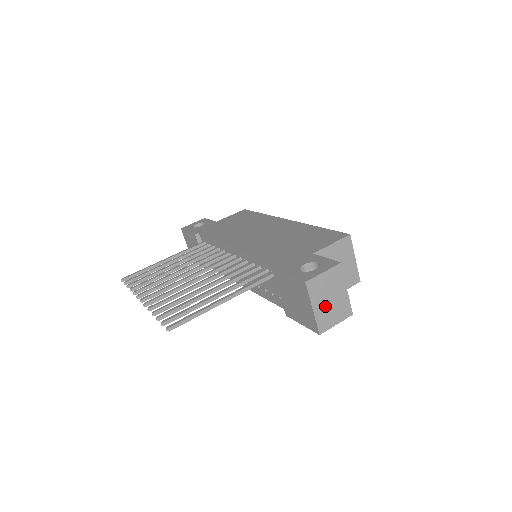
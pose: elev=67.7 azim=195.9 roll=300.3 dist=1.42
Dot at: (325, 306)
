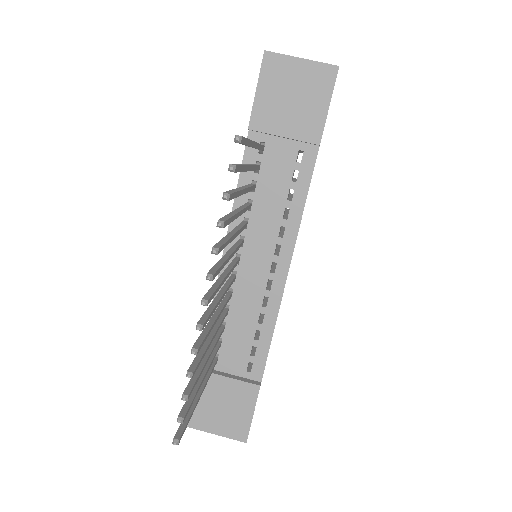
Dot at: occluded
